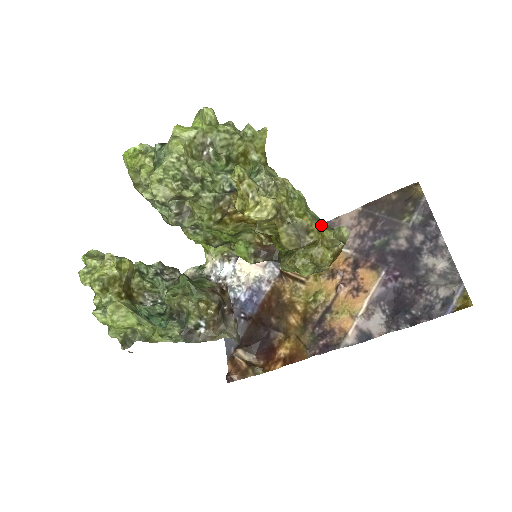
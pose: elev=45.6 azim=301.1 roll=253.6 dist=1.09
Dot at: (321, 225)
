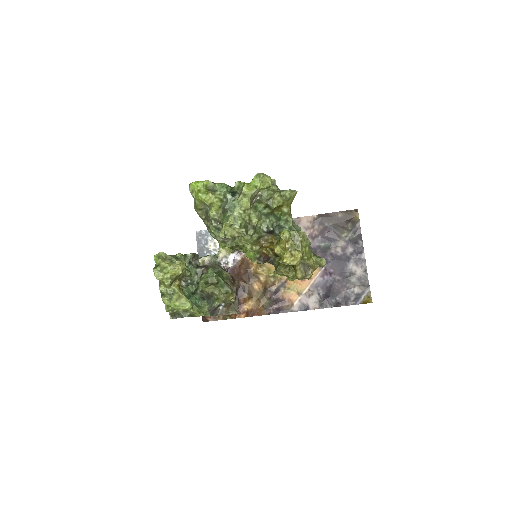
Dot at: (312, 256)
